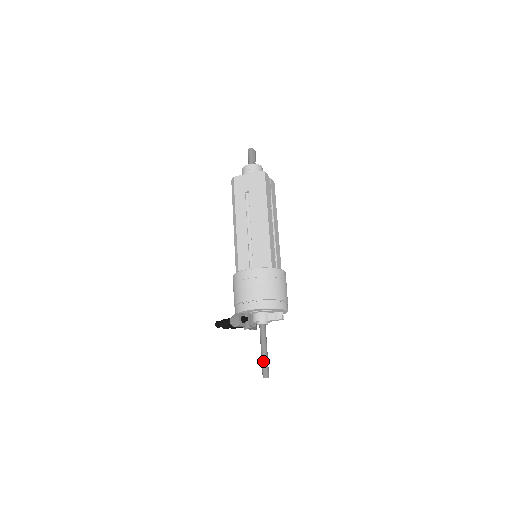
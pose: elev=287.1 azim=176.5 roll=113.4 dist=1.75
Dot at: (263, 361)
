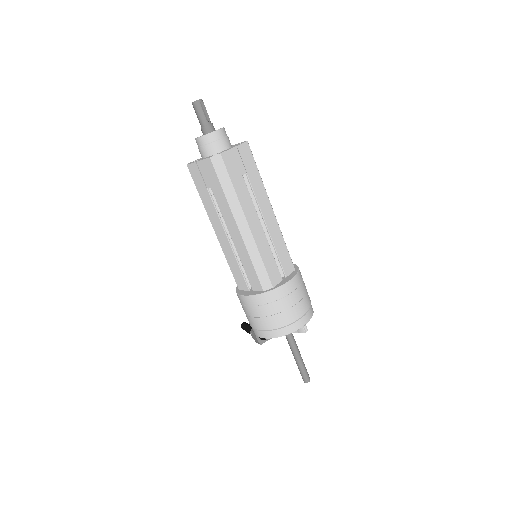
Dot at: (299, 368)
